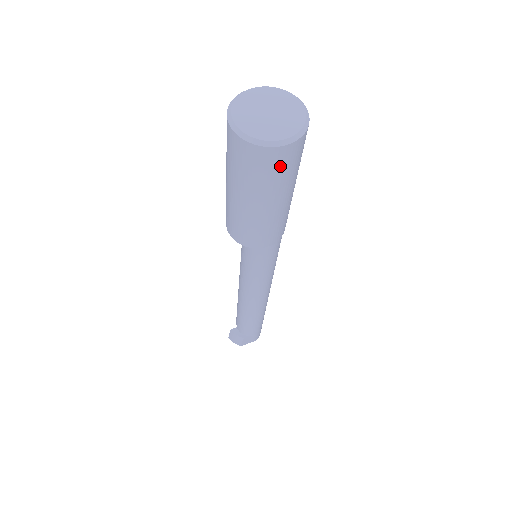
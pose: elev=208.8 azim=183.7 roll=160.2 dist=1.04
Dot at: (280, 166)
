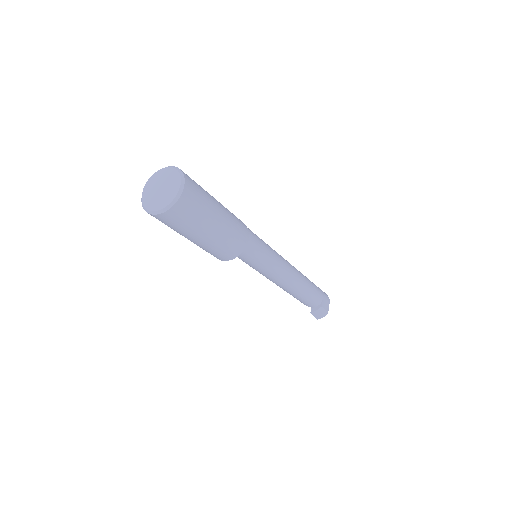
Dot at: (195, 198)
